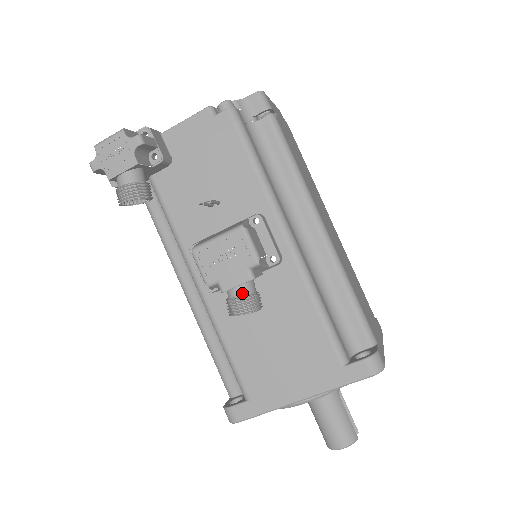
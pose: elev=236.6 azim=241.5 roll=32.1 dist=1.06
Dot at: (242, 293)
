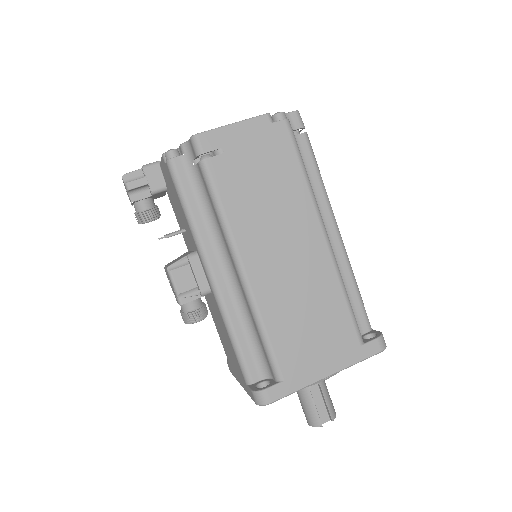
Dot at: (182, 309)
